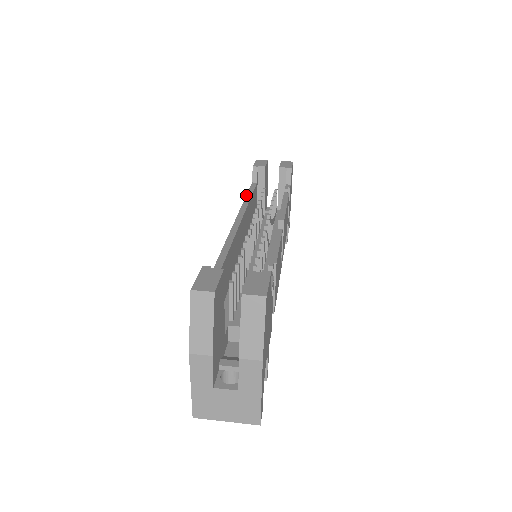
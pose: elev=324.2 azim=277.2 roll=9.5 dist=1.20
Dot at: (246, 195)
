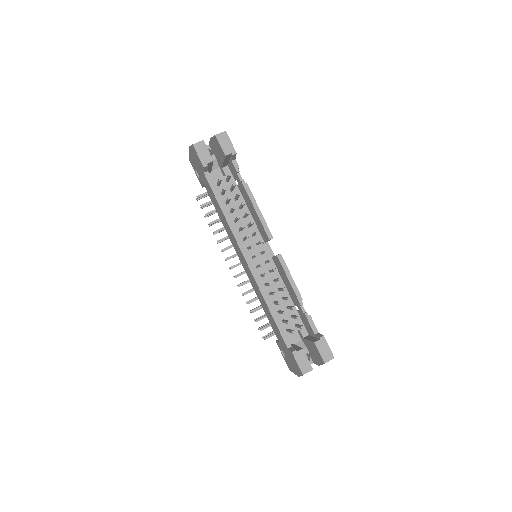
Dot at: (220, 207)
